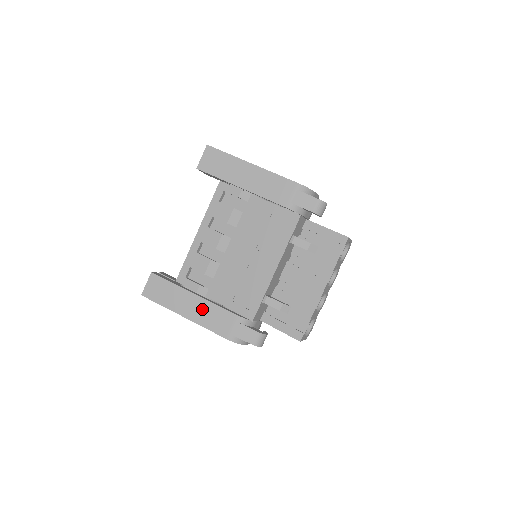
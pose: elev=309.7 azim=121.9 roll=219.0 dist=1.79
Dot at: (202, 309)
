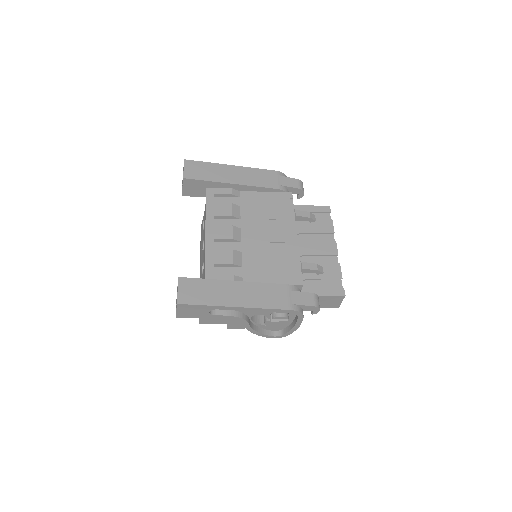
Dot at: (251, 292)
